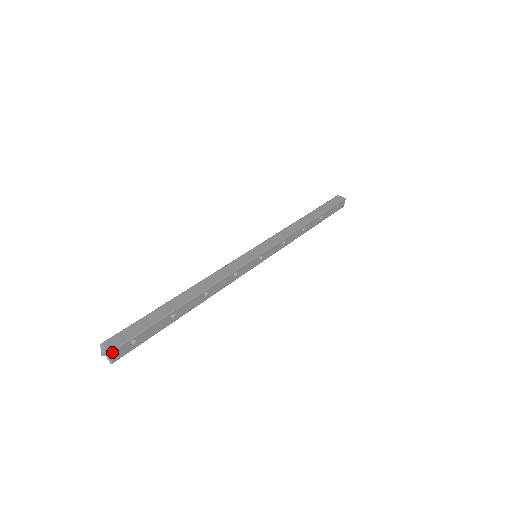
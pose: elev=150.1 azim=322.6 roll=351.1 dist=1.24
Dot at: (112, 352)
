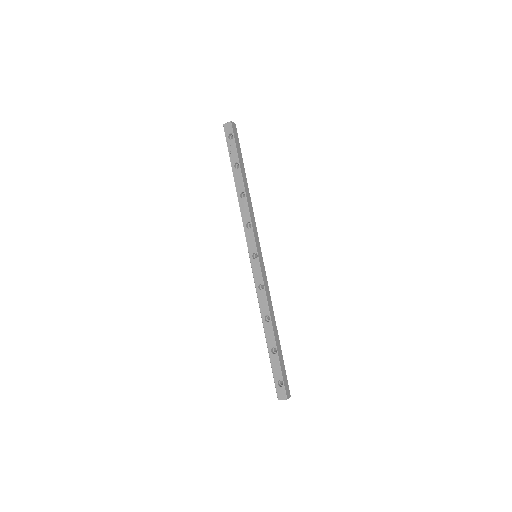
Dot at: (290, 396)
